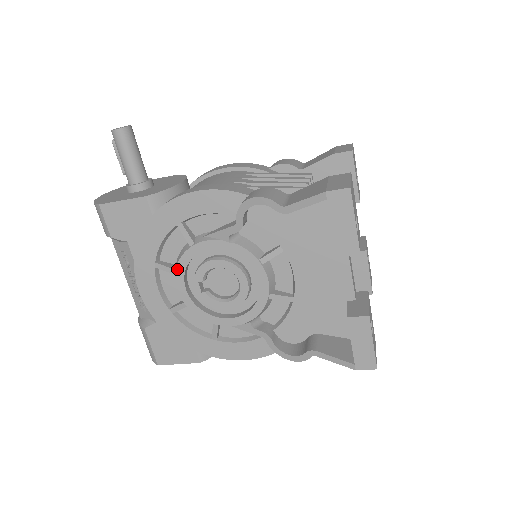
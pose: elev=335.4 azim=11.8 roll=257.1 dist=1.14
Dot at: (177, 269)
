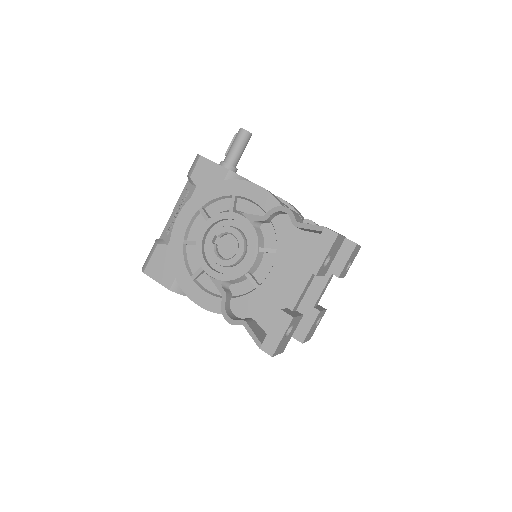
Dot at: (210, 219)
